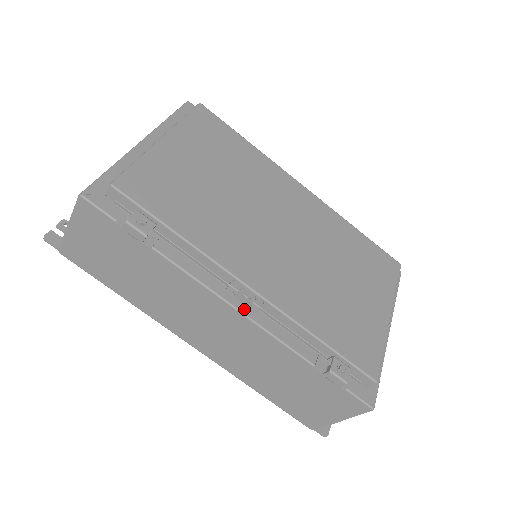
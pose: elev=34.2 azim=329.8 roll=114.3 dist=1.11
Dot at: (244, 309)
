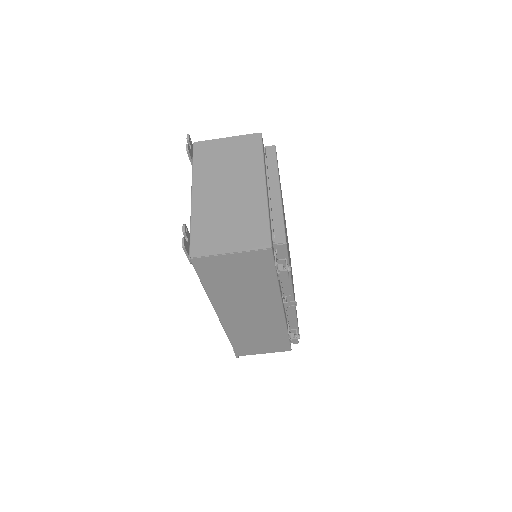
Dot at: occluded
